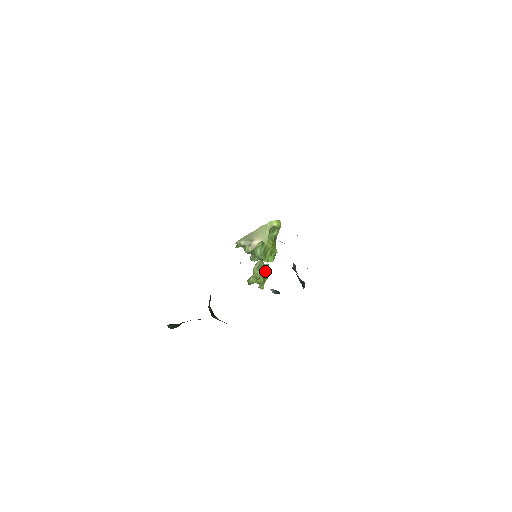
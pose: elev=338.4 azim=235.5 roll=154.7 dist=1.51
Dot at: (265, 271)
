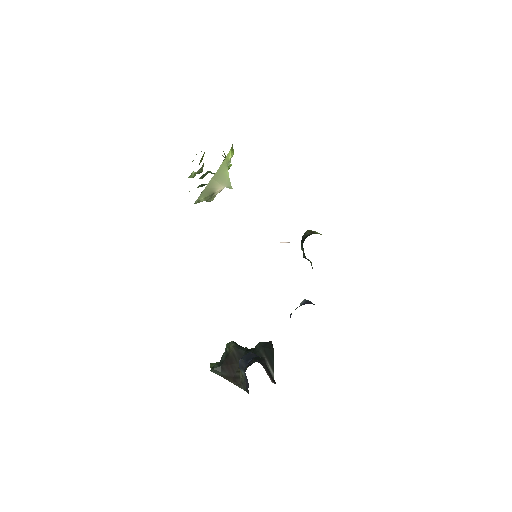
Dot at: (202, 156)
